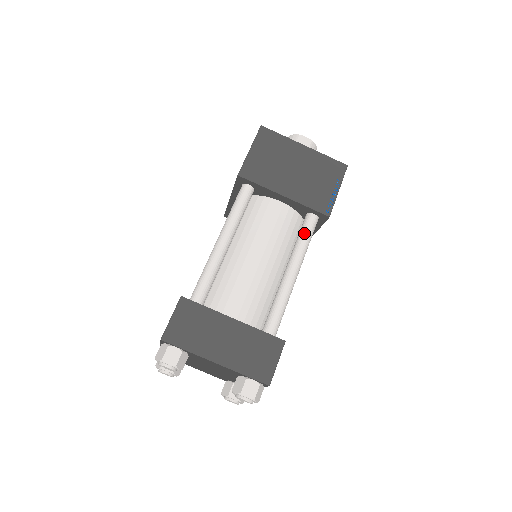
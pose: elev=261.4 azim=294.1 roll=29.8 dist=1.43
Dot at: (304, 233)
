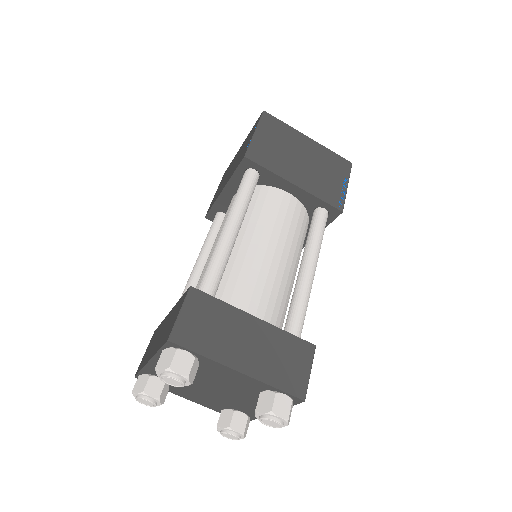
Dot at: (317, 228)
